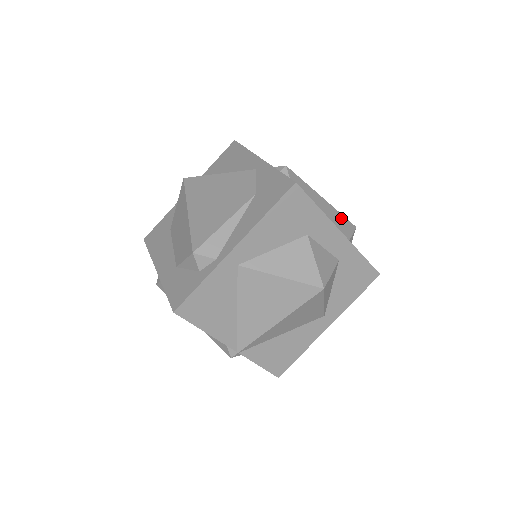
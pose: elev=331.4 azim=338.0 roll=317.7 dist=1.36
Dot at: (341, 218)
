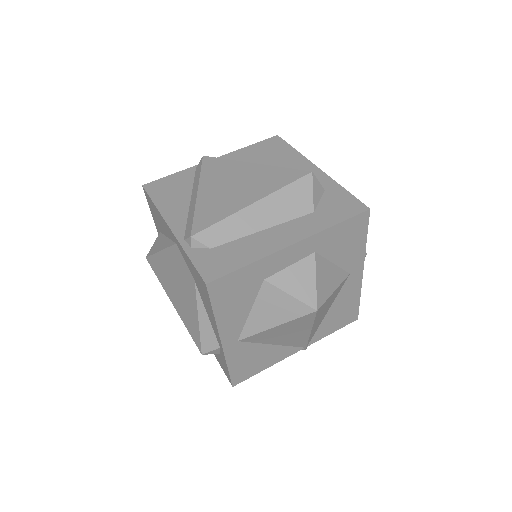
Dot at: (287, 192)
